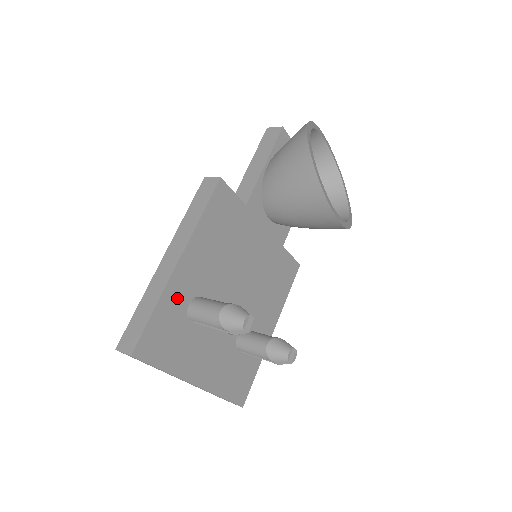
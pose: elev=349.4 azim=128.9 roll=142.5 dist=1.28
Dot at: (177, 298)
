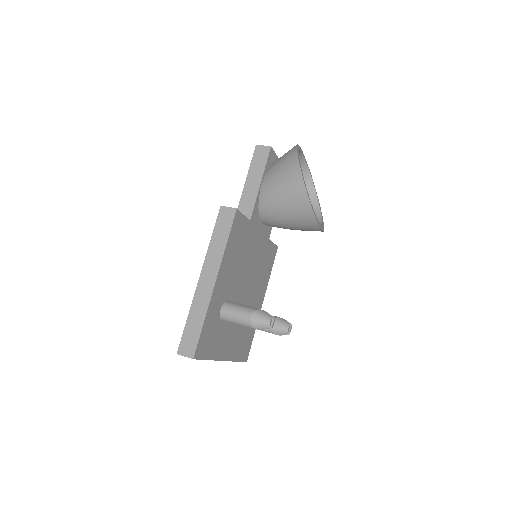
Dot at: (215, 308)
